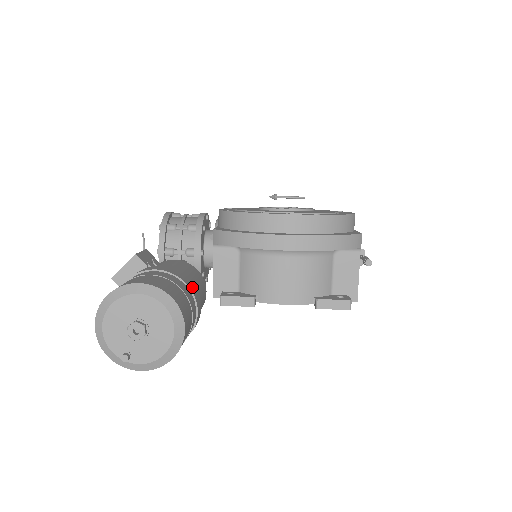
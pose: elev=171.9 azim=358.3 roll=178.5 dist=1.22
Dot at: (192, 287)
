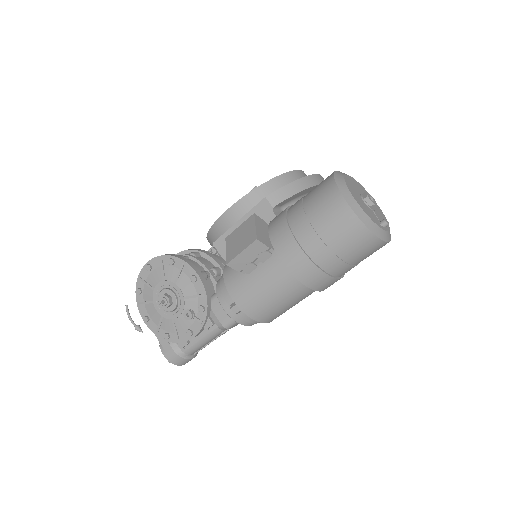
Dot at: occluded
